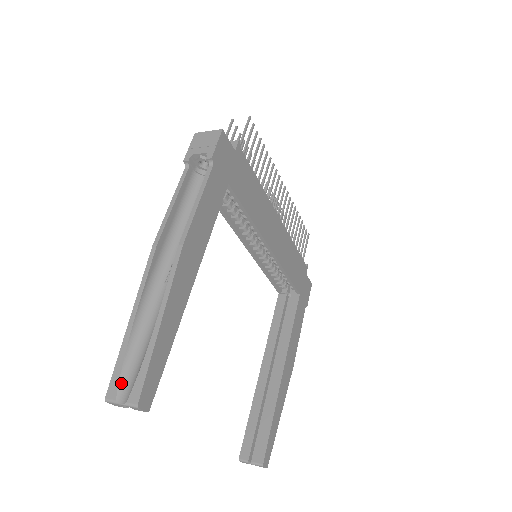
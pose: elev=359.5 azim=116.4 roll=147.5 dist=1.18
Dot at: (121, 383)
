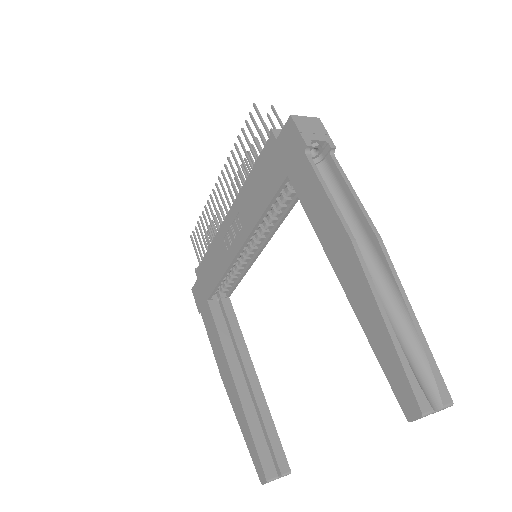
Dot at: (423, 391)
